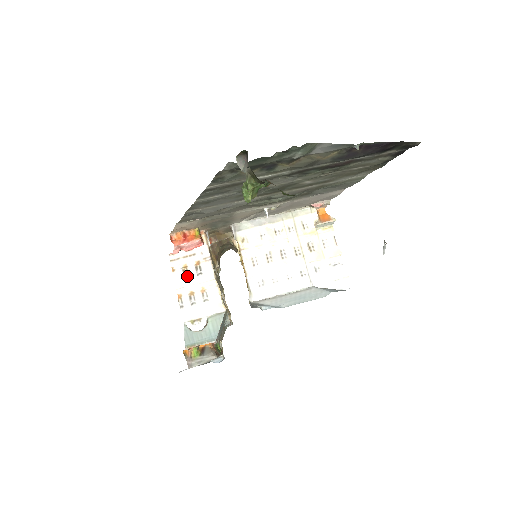
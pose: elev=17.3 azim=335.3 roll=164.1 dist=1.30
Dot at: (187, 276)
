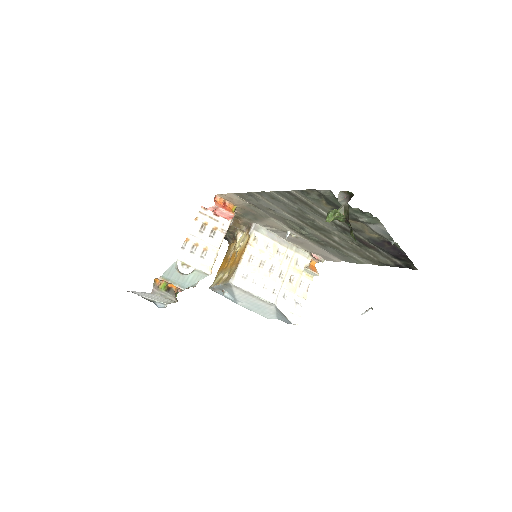
Dot at: (202, 231)
